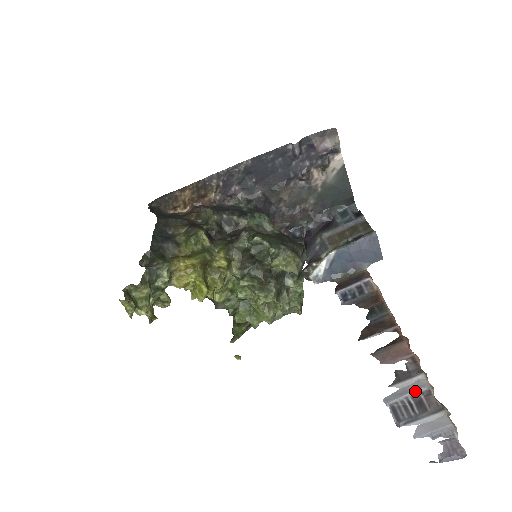
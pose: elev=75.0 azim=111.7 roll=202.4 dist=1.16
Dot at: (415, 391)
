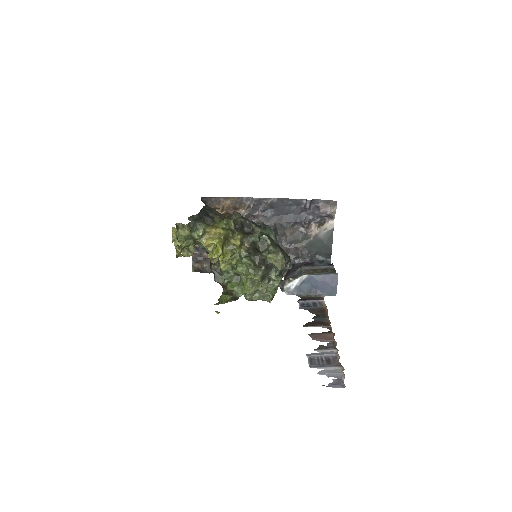
Dot at: (328, 354)
